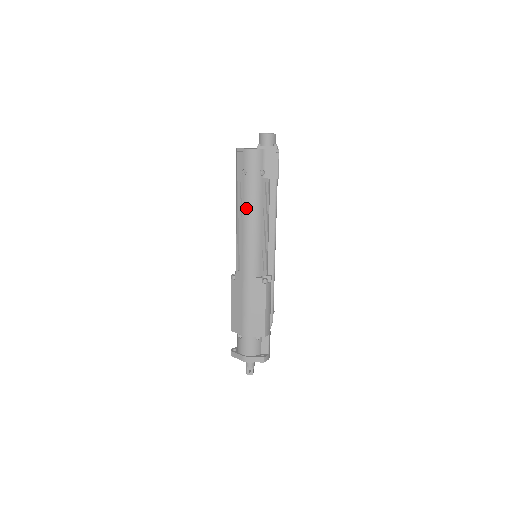
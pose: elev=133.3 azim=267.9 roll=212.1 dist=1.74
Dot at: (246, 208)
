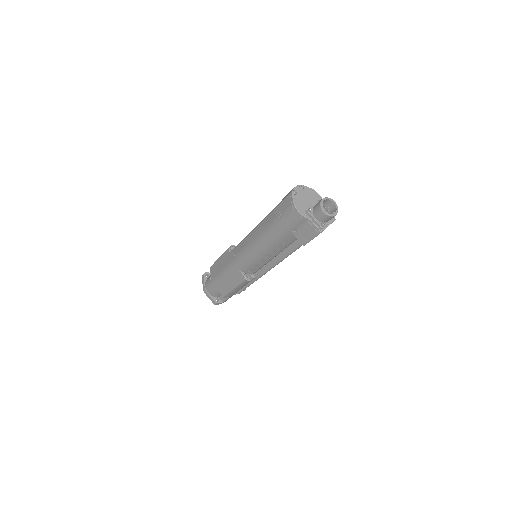
Dot at: (263, 234)
